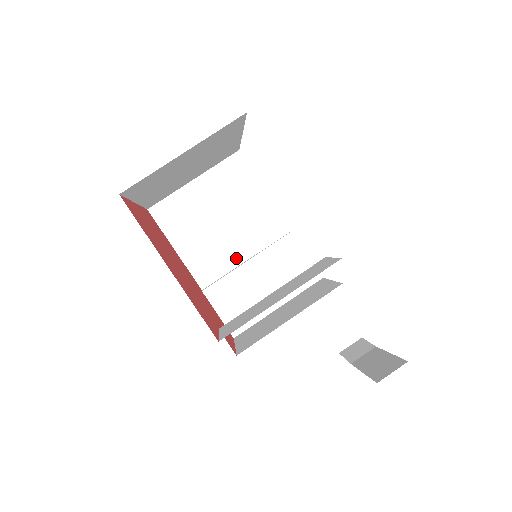
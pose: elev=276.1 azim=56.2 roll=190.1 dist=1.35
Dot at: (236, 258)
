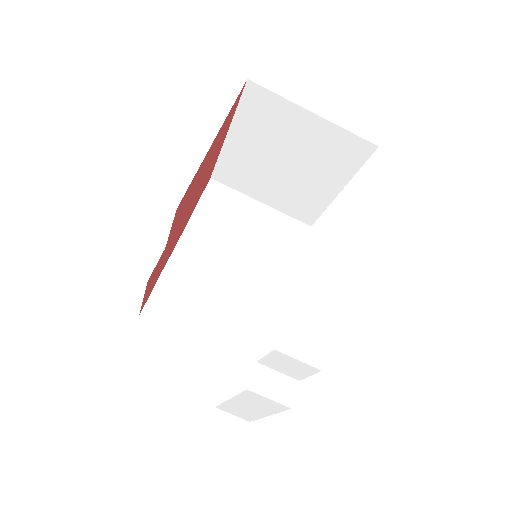
Dot at: (221, 275)
